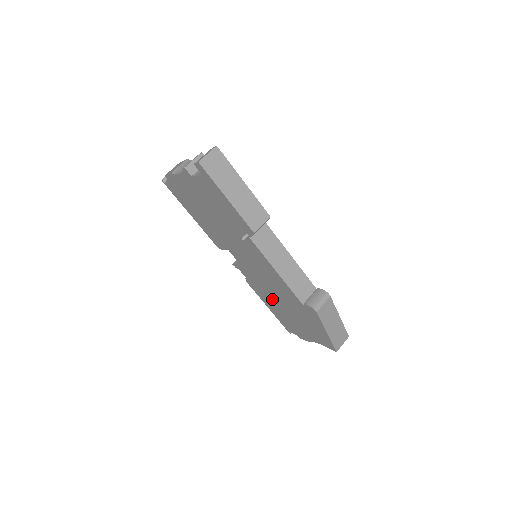
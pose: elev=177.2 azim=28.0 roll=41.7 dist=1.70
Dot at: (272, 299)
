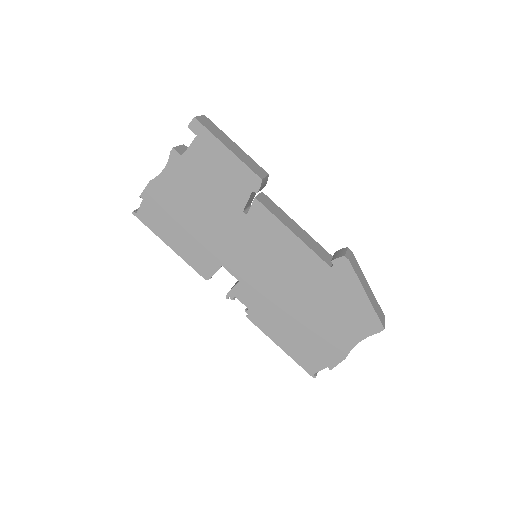
Dot at: (286, 313)
